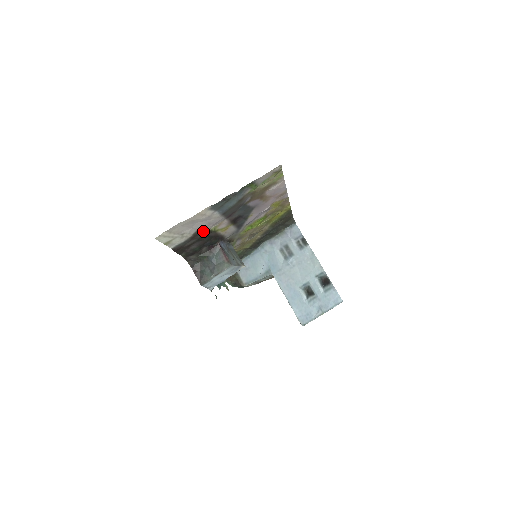
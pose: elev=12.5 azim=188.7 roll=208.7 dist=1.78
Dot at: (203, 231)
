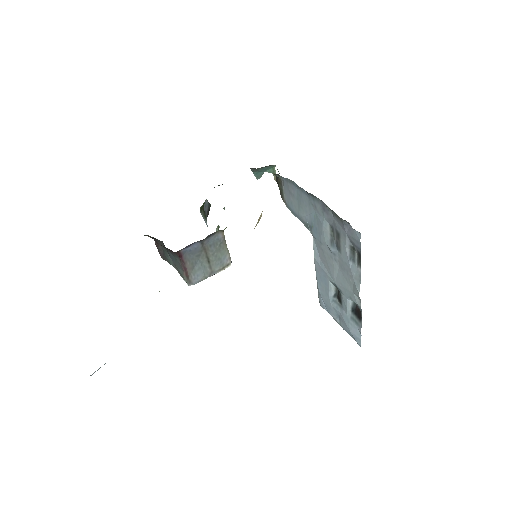
Dot at: occluded
